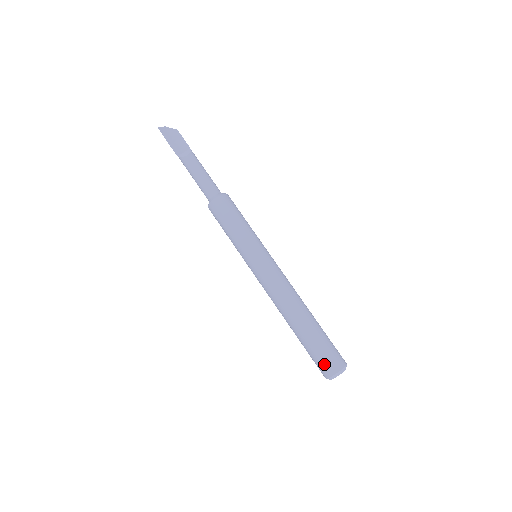
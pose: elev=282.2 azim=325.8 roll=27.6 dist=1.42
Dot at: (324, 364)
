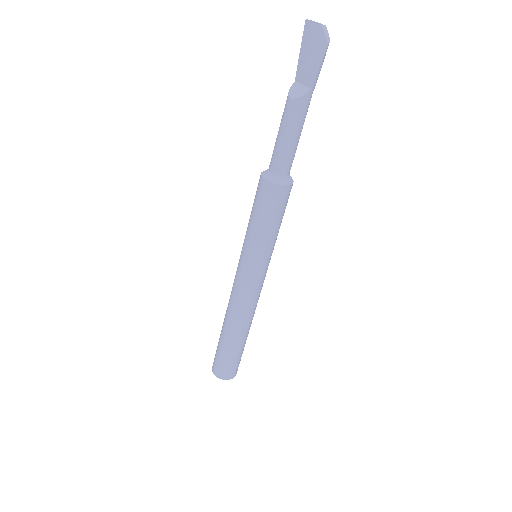
Dot at: (214, 359)
